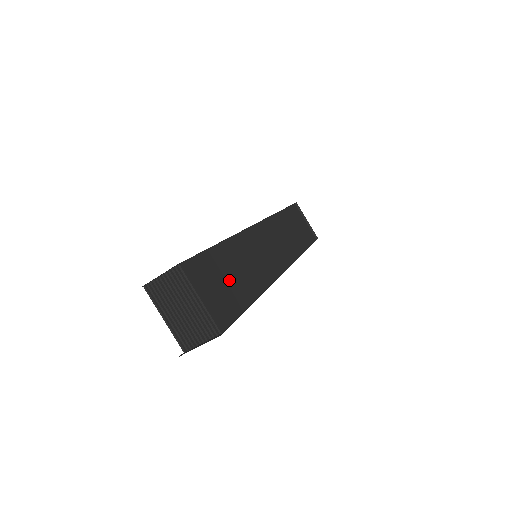
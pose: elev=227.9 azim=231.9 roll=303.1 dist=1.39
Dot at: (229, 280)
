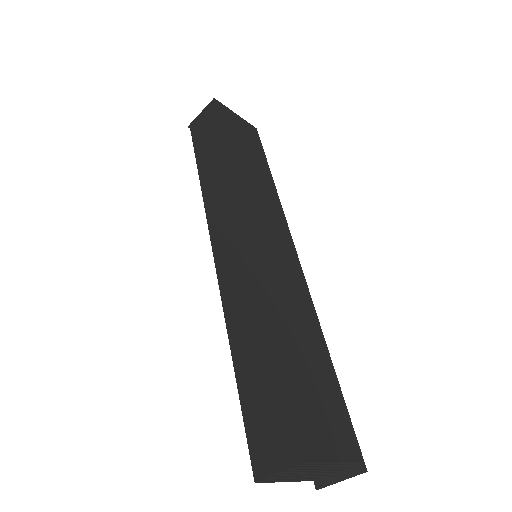
Dot at: (312, 378)
